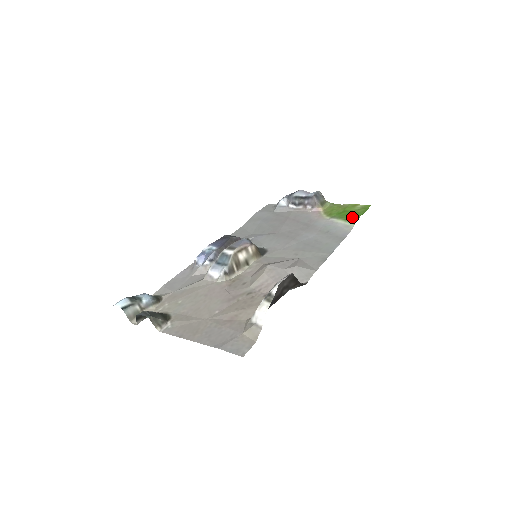
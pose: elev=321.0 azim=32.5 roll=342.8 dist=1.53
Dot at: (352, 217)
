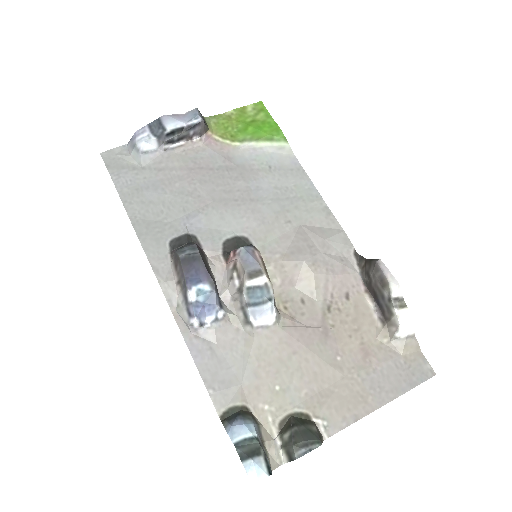
Dot at: (273, 132)
